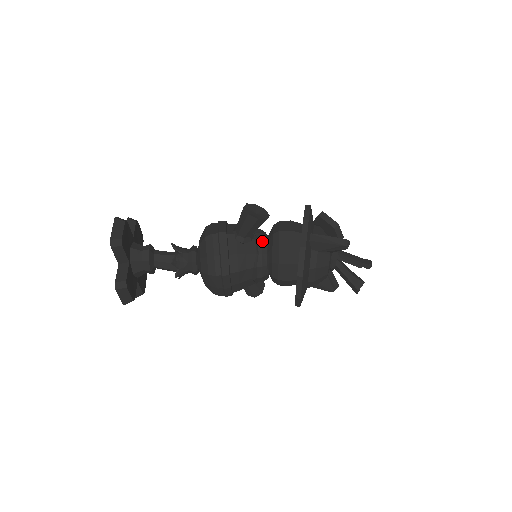
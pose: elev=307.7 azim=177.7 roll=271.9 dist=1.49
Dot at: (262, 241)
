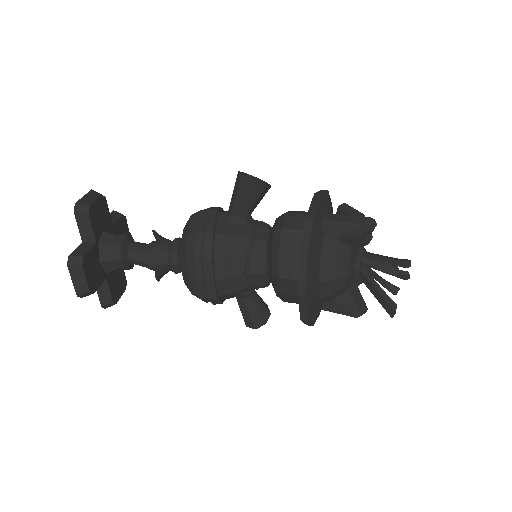
Dot at: (262, 227)
